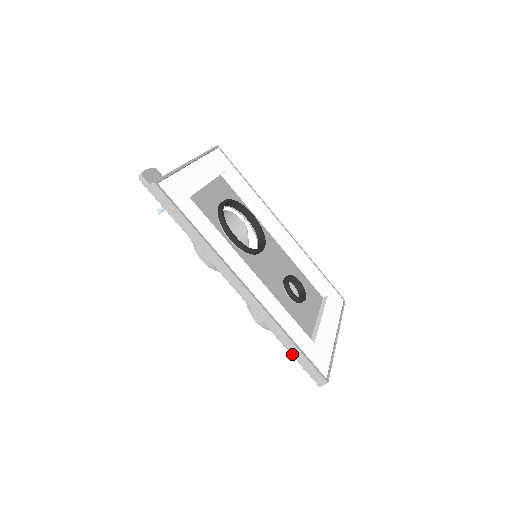
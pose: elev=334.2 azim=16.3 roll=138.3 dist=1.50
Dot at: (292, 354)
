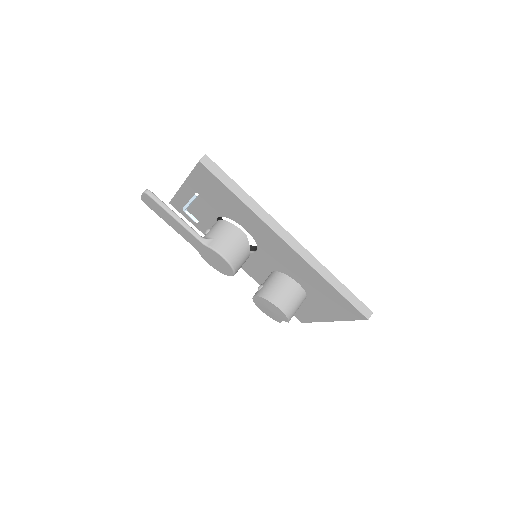
Dot at: (341, 293)
